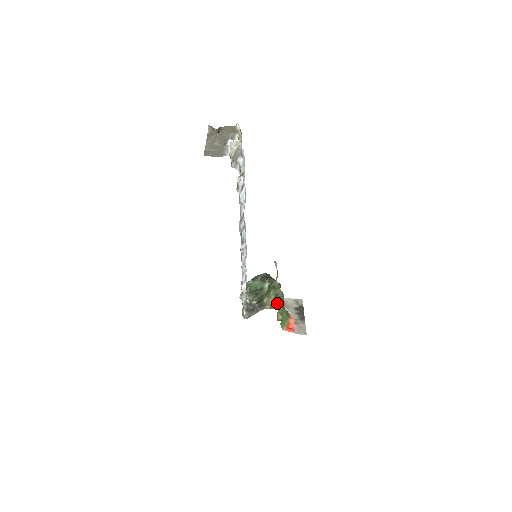
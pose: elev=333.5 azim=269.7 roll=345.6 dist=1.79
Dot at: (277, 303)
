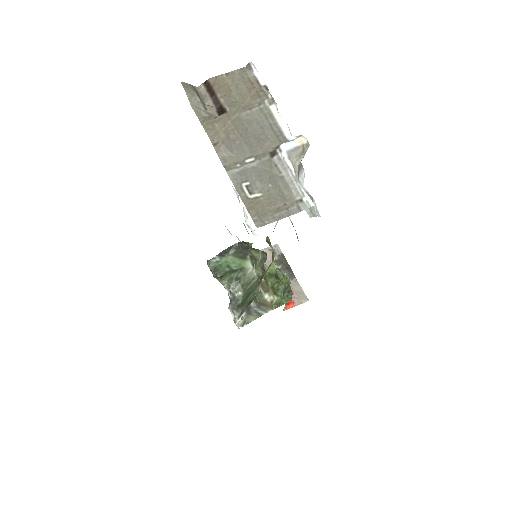
Dot at: (285, 296)
